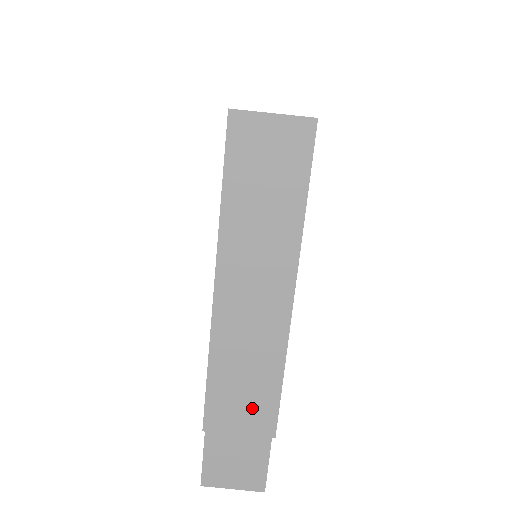
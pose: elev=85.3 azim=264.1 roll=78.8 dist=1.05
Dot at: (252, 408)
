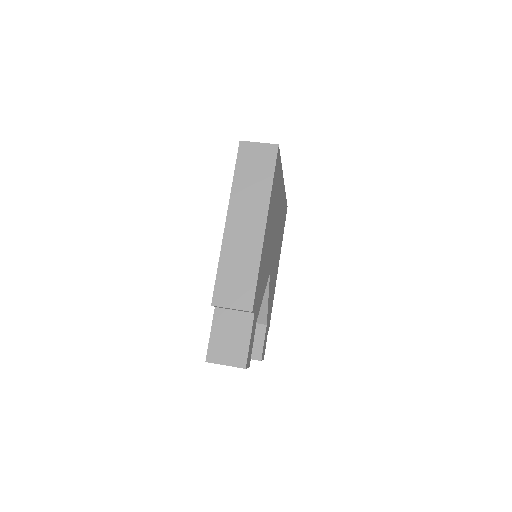
Dot at: (240, 291)
